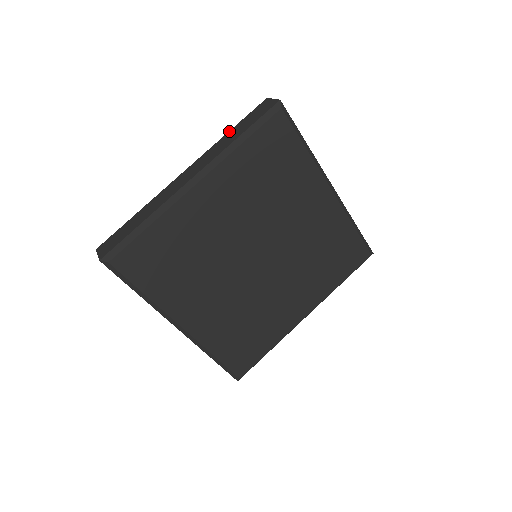
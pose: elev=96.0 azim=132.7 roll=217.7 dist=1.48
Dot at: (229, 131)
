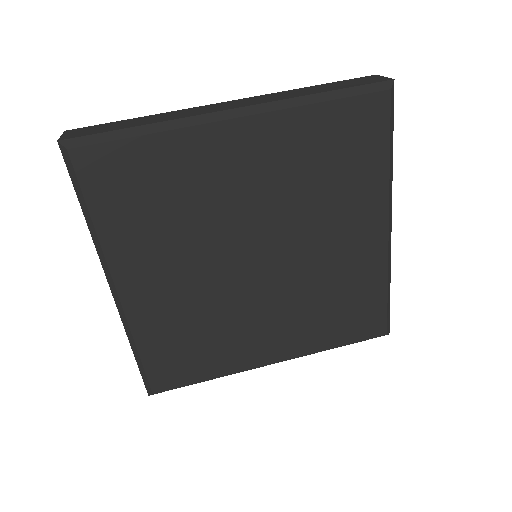
Dot at: (310, 86)
